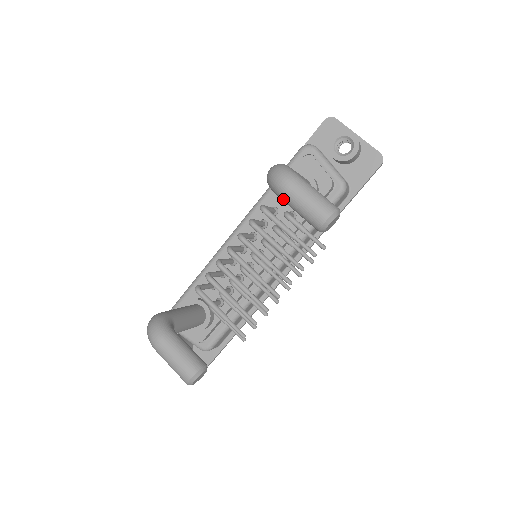
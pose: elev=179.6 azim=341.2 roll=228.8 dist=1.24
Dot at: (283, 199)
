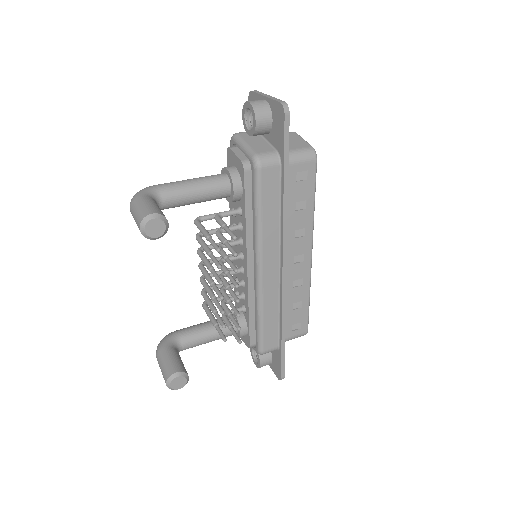
Dot at: occluded
